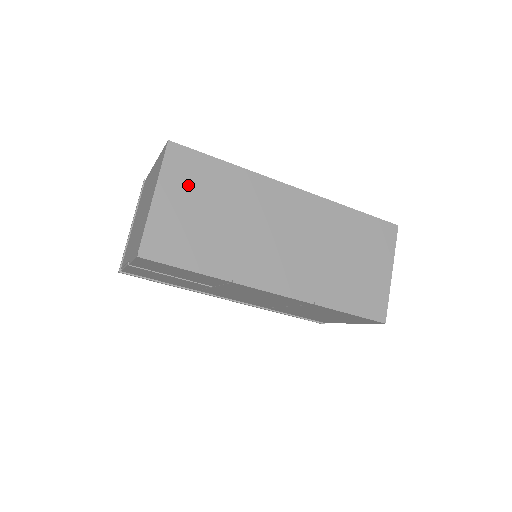
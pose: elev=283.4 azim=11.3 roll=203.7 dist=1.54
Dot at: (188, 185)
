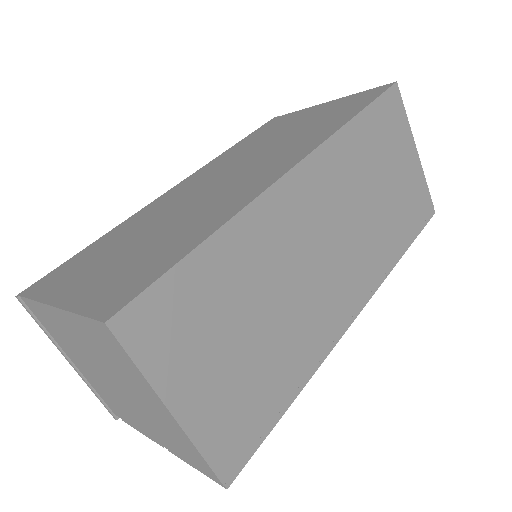
Dot at: (193, 341)
